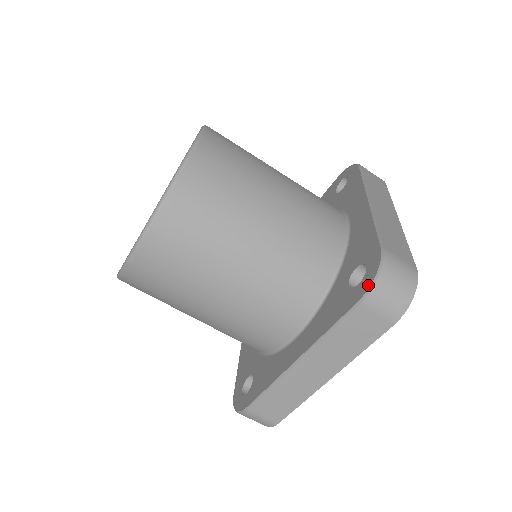
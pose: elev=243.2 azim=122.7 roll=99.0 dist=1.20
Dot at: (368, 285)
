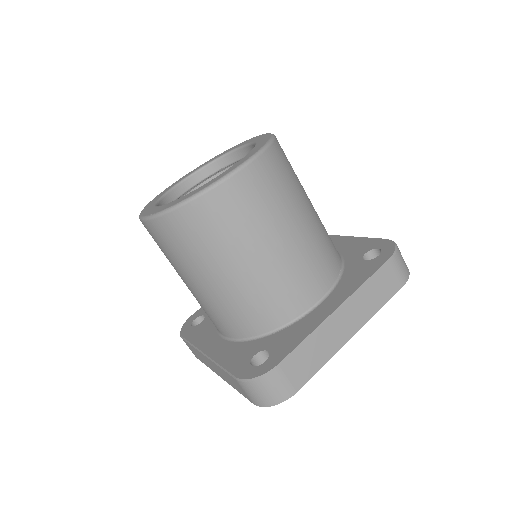
Dot at: (247, 377)
